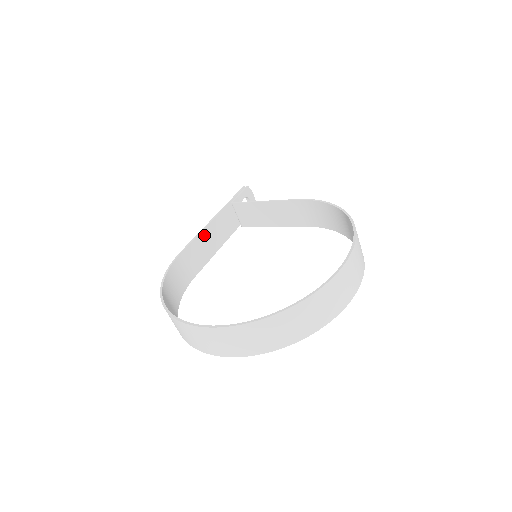
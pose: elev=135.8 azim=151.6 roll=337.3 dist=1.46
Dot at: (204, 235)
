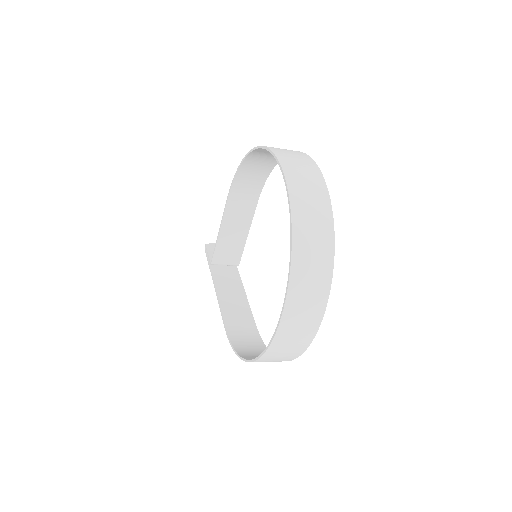
Dot at: (224, 301)
